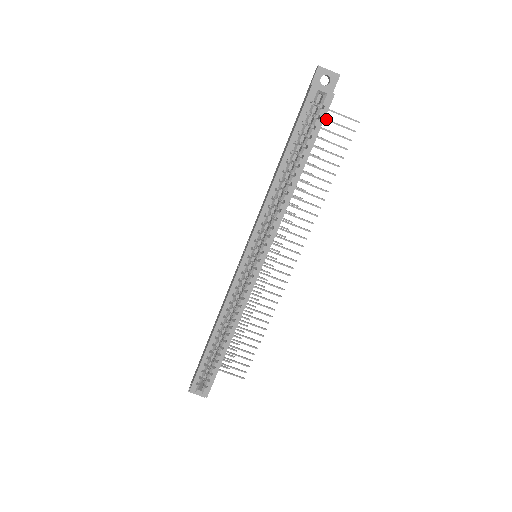
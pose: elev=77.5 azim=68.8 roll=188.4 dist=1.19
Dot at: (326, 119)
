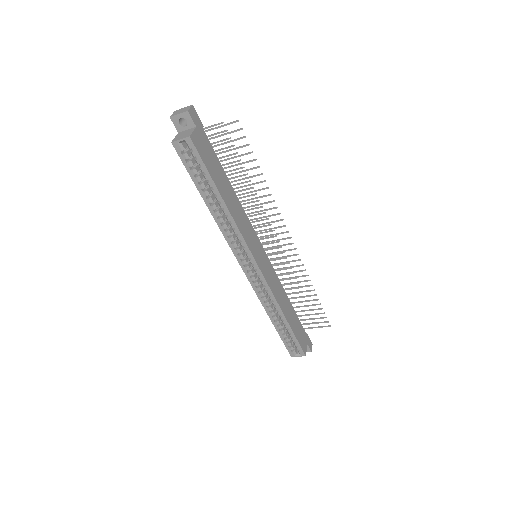
Dot at: (215, 137)
